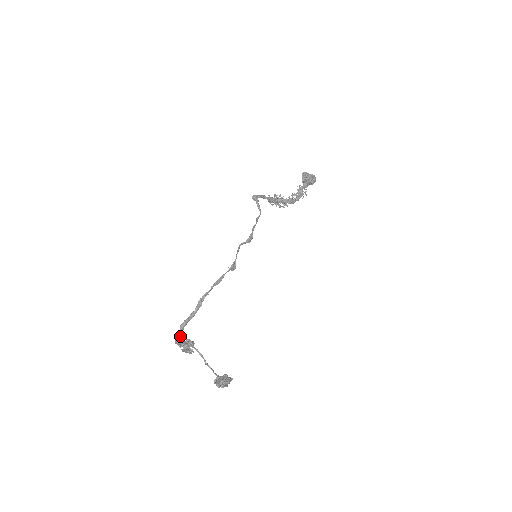
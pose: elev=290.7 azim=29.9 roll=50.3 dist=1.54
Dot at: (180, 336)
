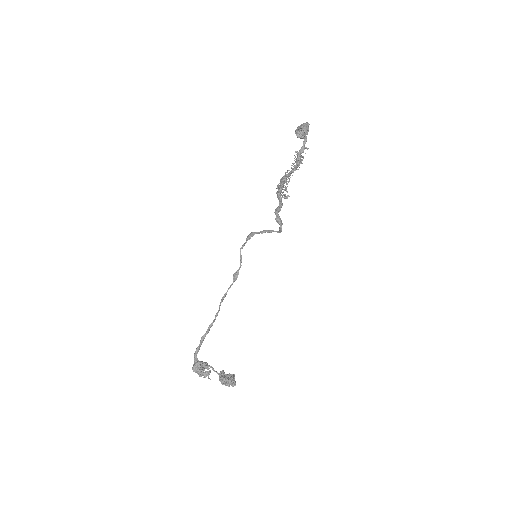
Dot at: (199, 368)
